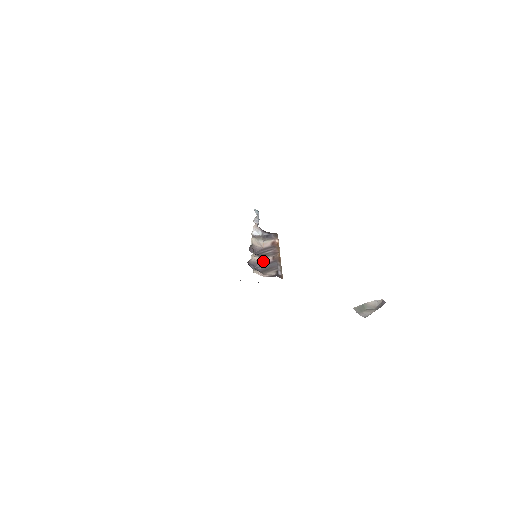
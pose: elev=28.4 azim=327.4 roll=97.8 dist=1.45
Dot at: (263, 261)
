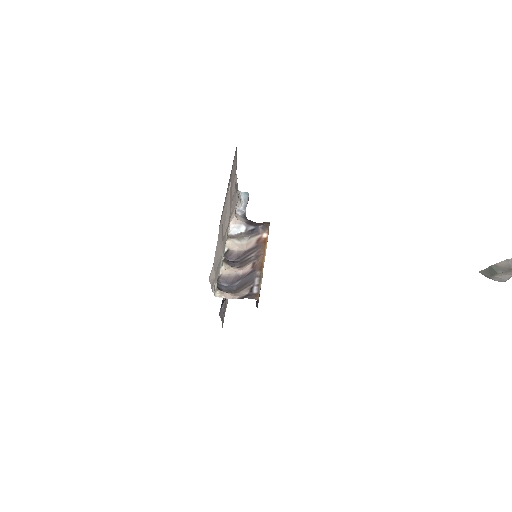
Dot at: (239, 273)
